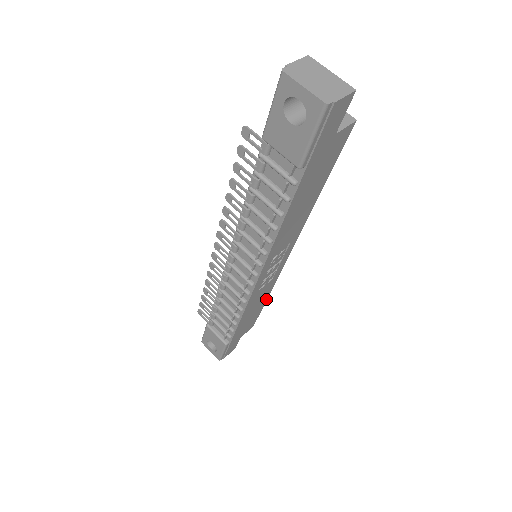
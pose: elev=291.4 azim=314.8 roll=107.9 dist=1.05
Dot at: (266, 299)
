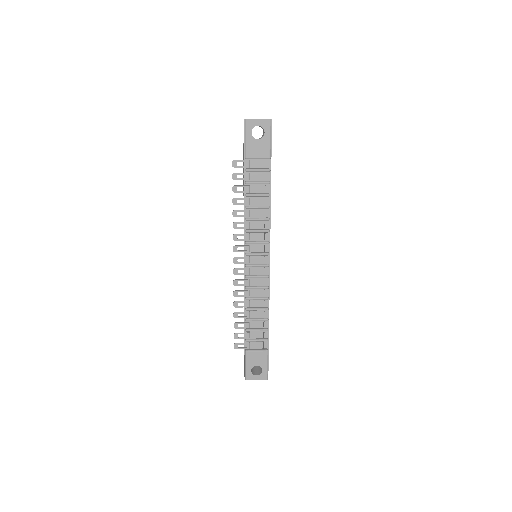
Dot at: occluded
